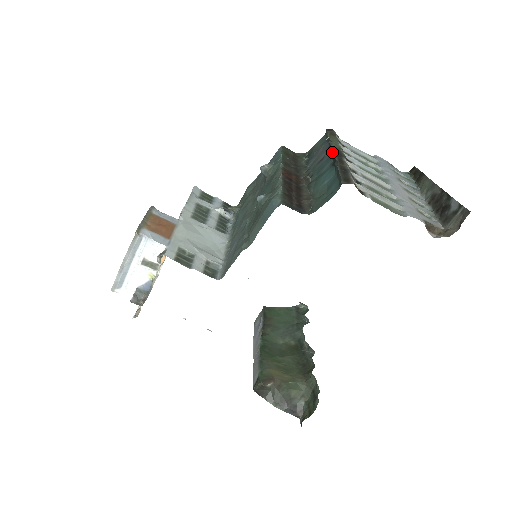
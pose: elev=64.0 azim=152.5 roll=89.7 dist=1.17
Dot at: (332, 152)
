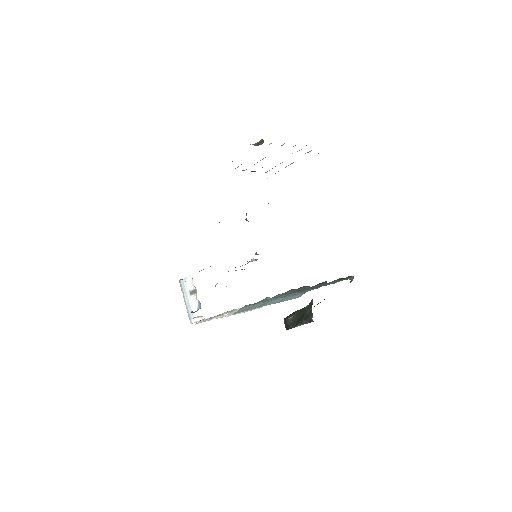
Dot at: occluded
